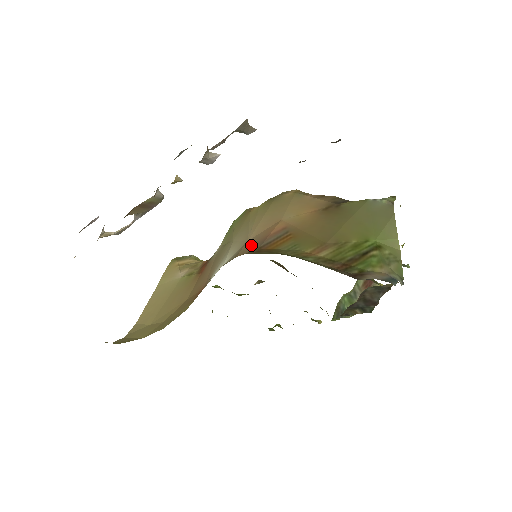
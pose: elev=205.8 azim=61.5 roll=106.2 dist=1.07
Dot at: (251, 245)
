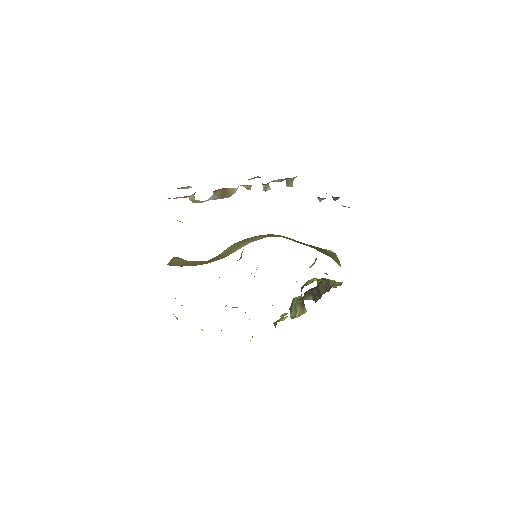
Dot at: occluded
